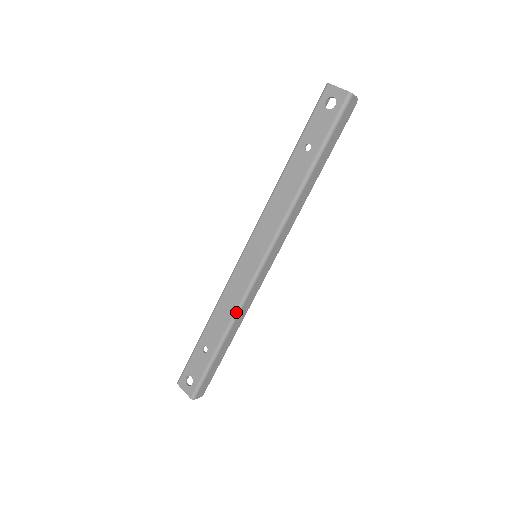
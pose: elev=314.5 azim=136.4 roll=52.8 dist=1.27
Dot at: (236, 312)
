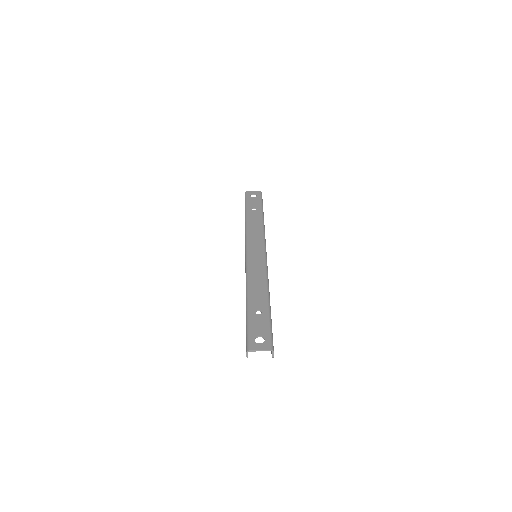
Dot at: (267, 281)
